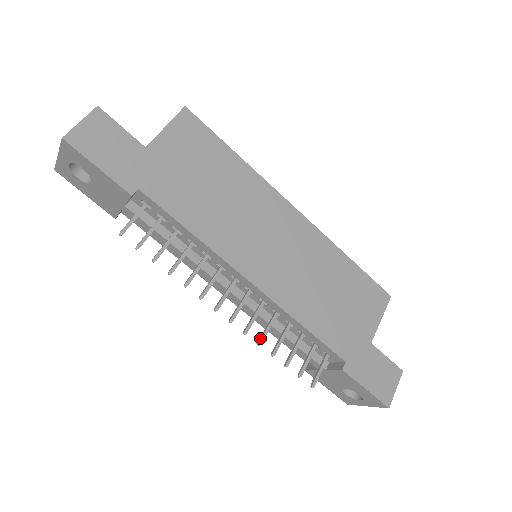
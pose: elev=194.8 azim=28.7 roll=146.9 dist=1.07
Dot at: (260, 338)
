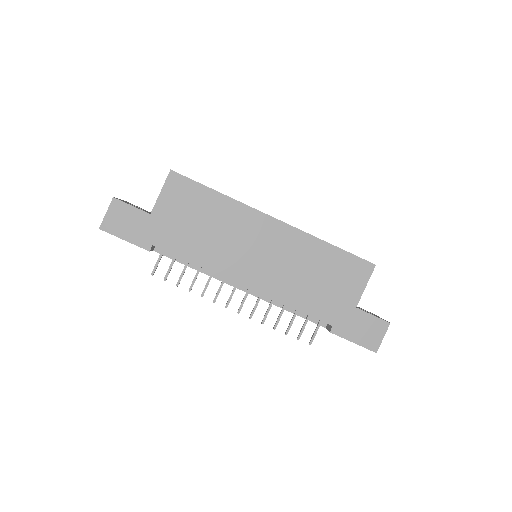
Dot at: (263, 319)
